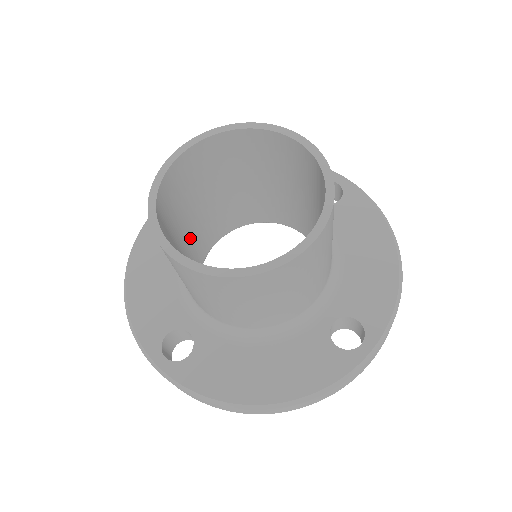
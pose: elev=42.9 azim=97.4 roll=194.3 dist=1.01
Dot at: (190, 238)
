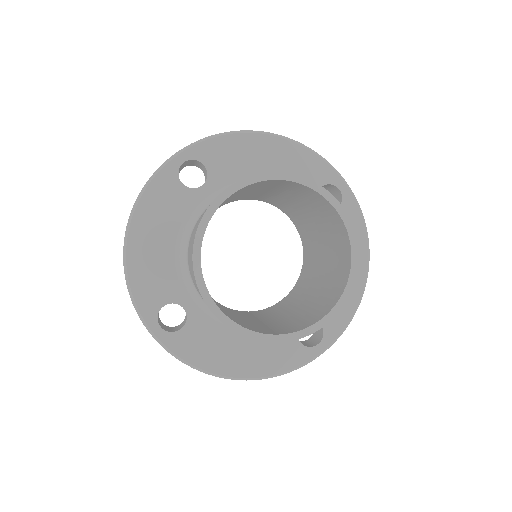
Dot at: occluded
